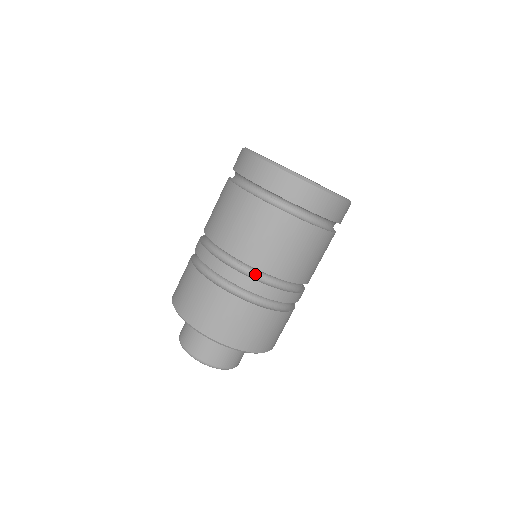
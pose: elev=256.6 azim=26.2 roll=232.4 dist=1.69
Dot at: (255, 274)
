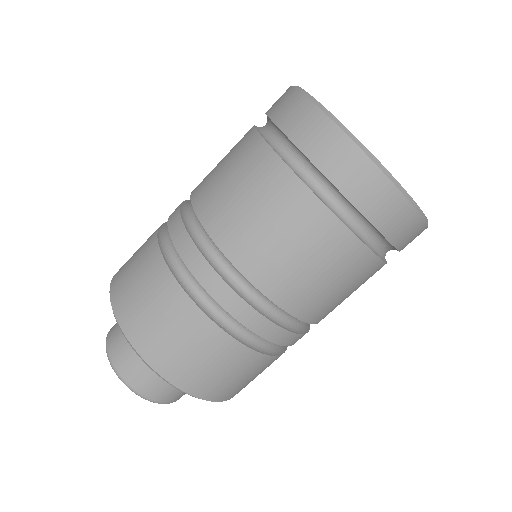
Dot at: (306, 324)
